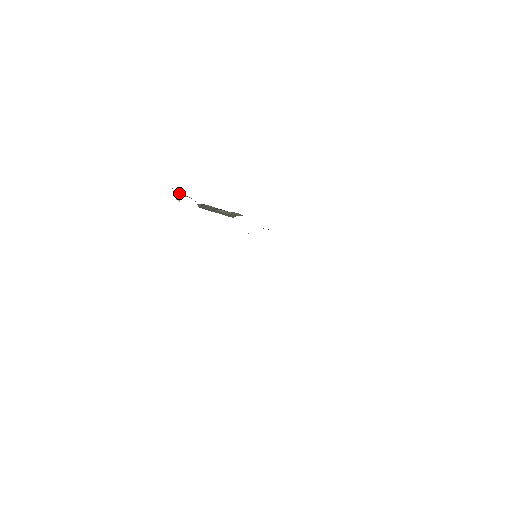
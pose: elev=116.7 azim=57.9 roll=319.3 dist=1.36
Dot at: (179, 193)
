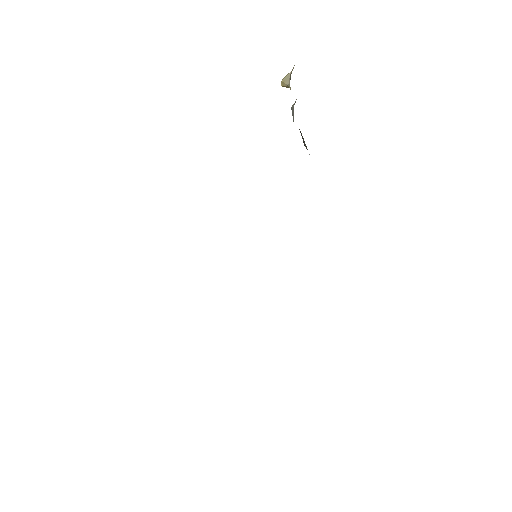
Dot at: occluded
